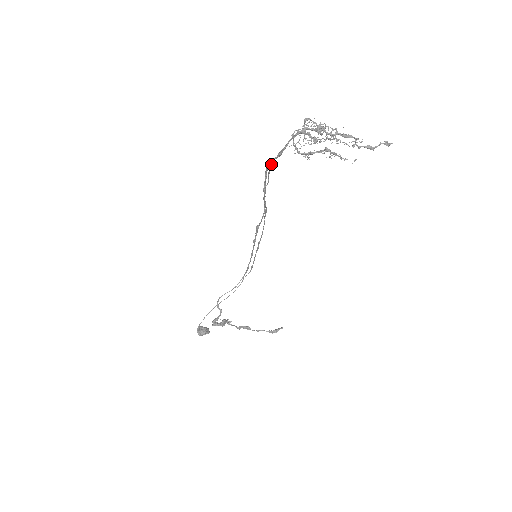
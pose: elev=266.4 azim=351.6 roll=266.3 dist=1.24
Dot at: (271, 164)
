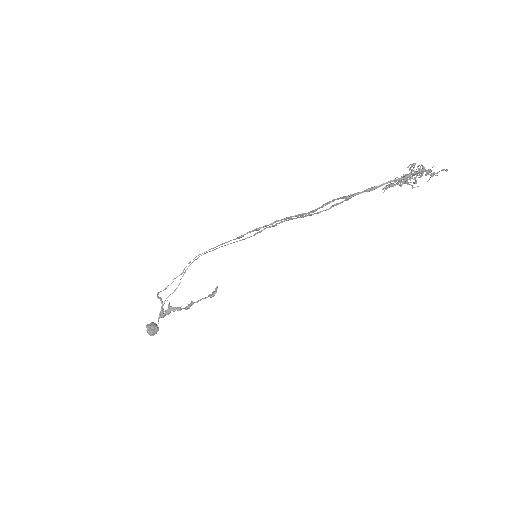
Dot at: occluded
